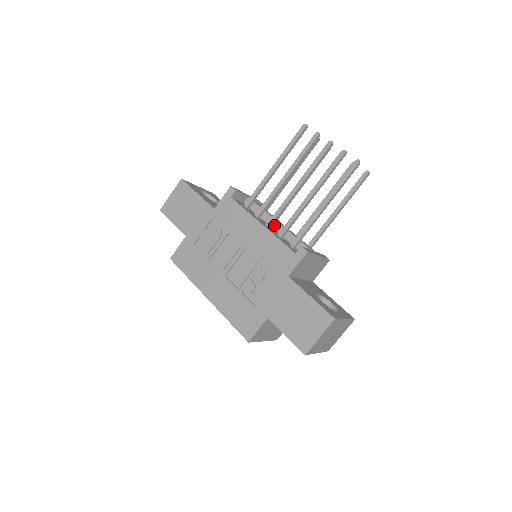
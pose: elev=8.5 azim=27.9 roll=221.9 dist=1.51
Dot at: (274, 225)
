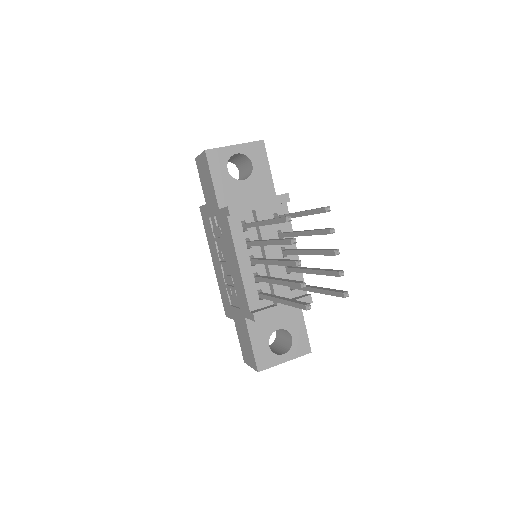
Dot at: (264, 256)
